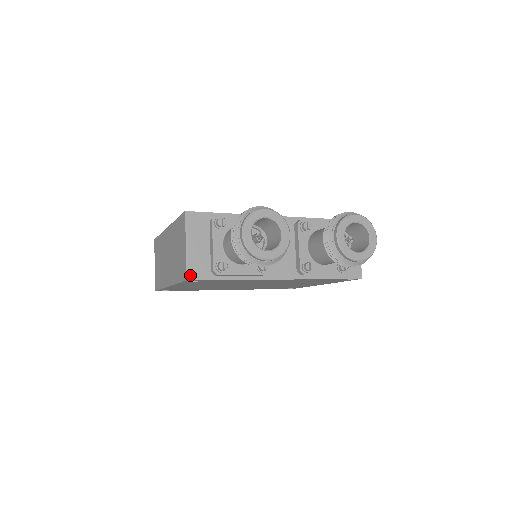
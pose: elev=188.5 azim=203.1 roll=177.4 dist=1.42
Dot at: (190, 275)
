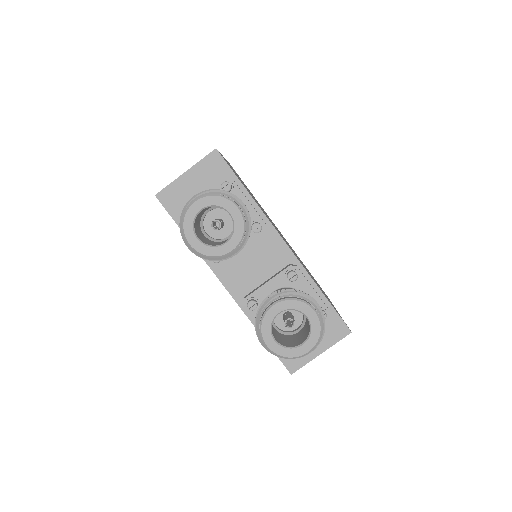
Dot at: (162, 195)
